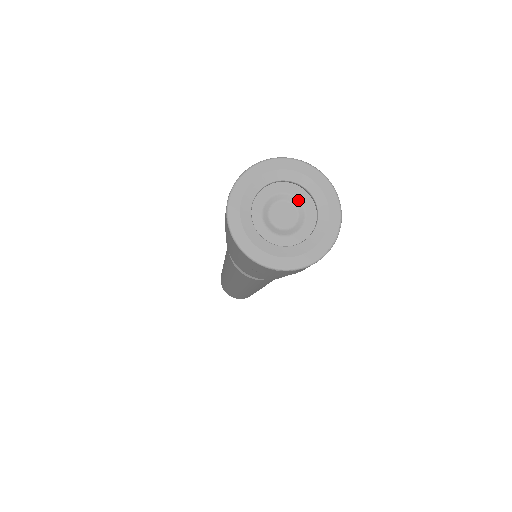
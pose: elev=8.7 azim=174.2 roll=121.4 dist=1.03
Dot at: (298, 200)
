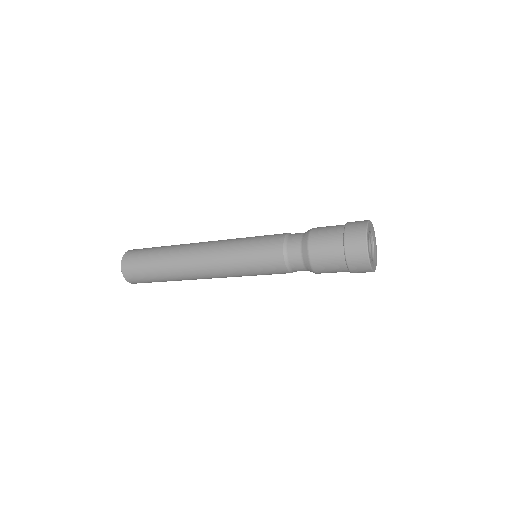
Dot at: (370, 241)
